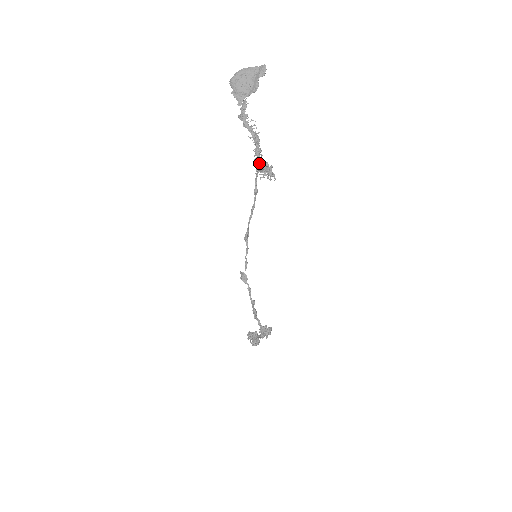
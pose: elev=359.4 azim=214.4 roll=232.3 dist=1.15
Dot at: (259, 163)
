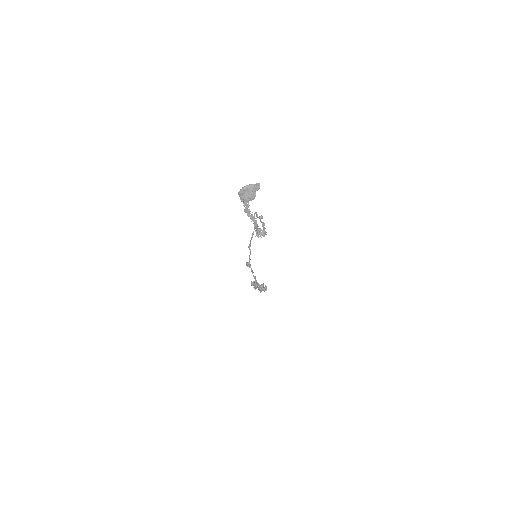
Dot at: (257, 232)
